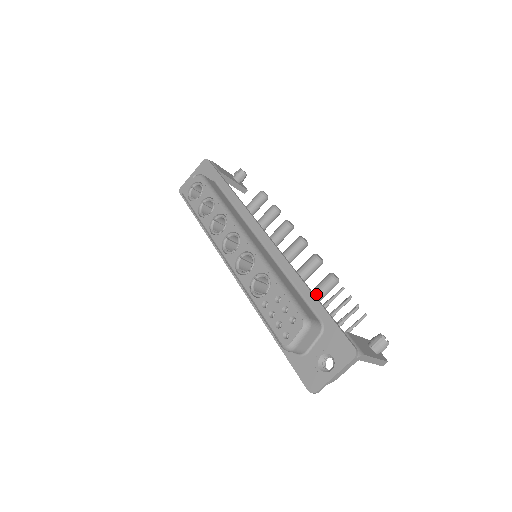
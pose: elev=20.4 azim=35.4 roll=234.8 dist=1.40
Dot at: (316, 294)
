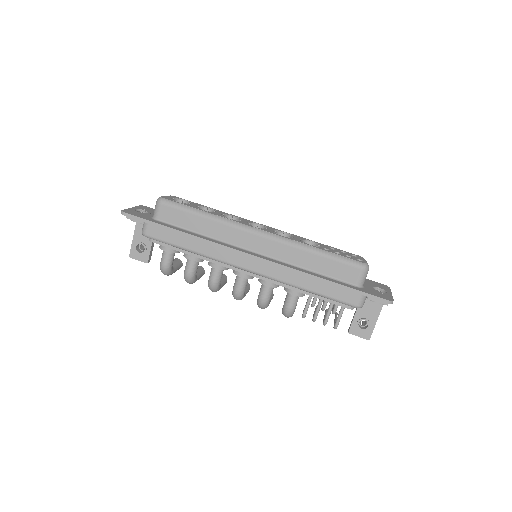
Dot at: occluded
